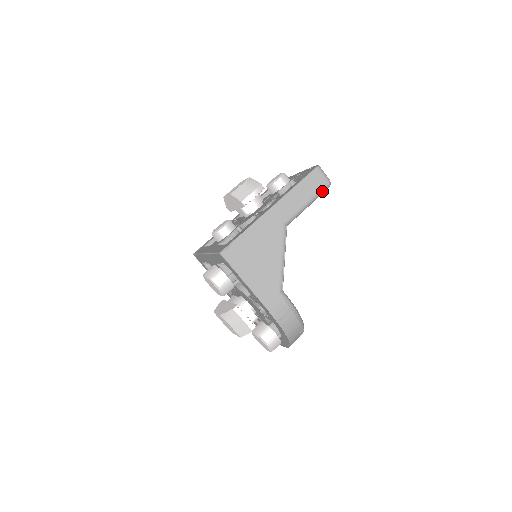
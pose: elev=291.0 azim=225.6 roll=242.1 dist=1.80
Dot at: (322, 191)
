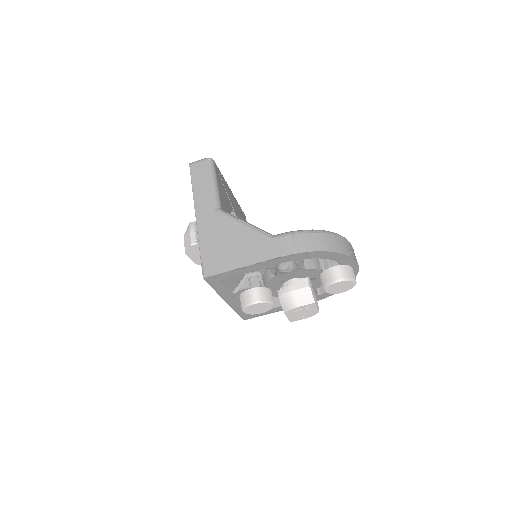
Dot at: (211, 167)
